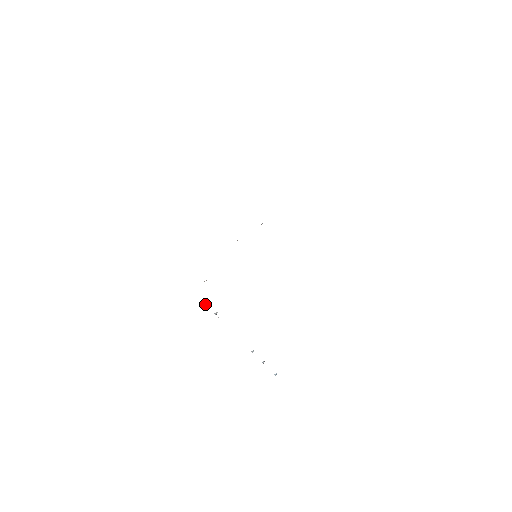
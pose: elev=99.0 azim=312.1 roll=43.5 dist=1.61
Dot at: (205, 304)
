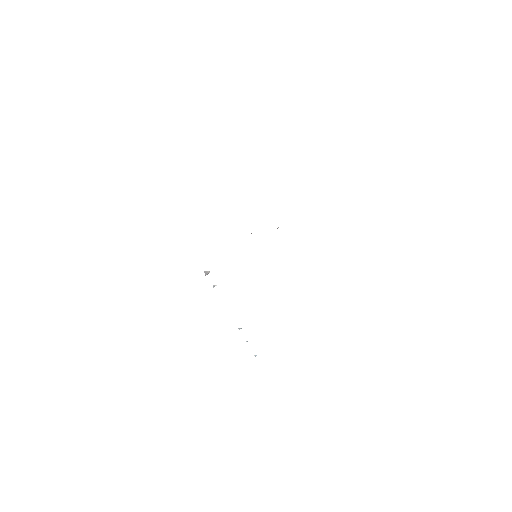
Dot at: occluded
